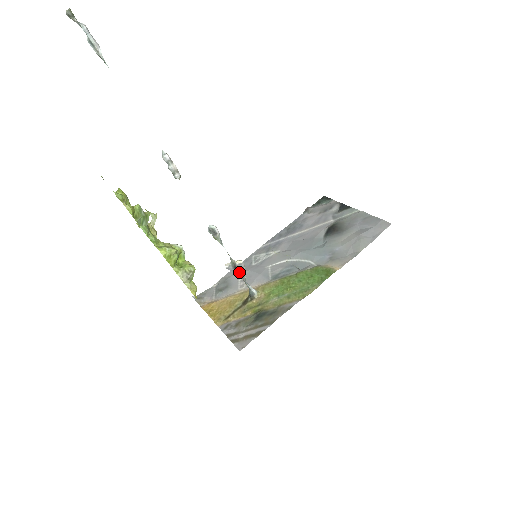
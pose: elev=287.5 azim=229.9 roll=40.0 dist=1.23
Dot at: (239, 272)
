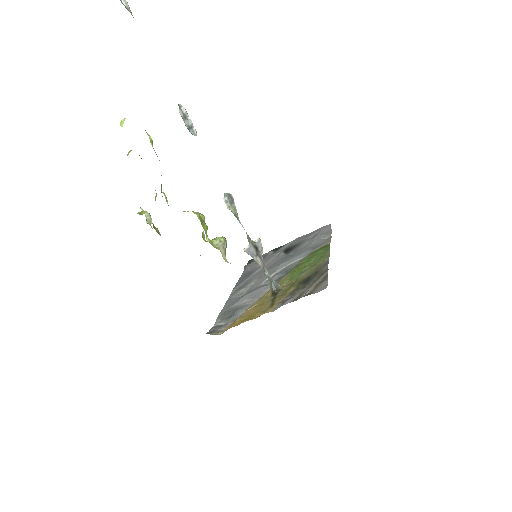
Dot at: (259, 255)
